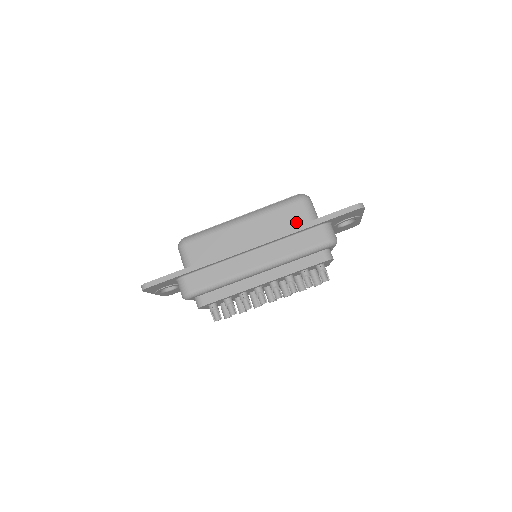
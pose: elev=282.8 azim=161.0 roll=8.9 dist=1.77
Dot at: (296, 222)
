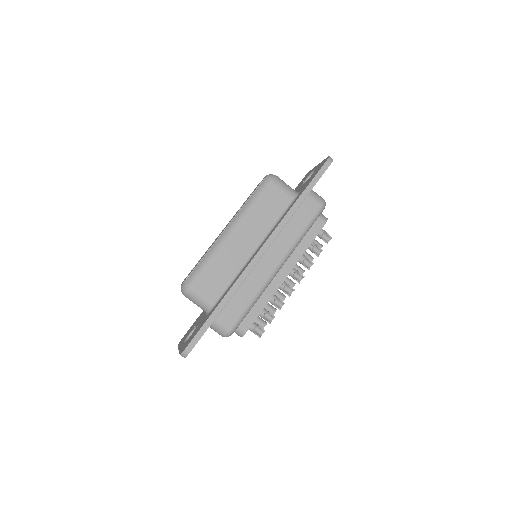
Dot at: (281, 204)
